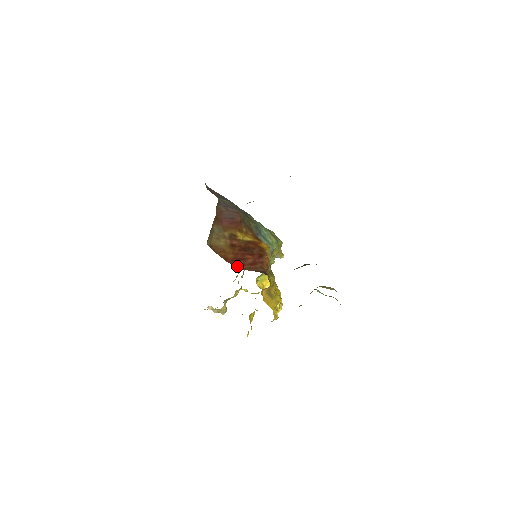
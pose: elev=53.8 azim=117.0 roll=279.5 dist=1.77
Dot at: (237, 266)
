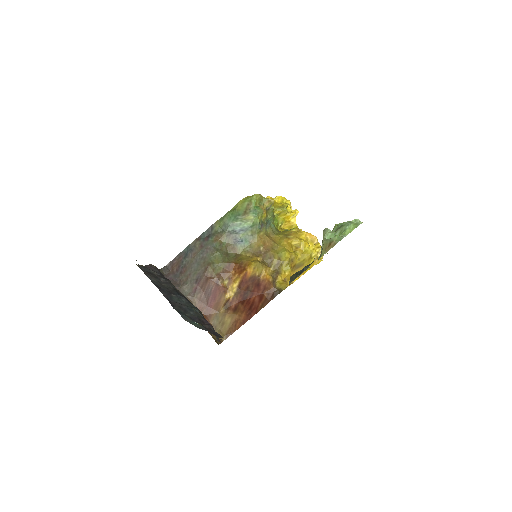
Dot at: (255, 313)
